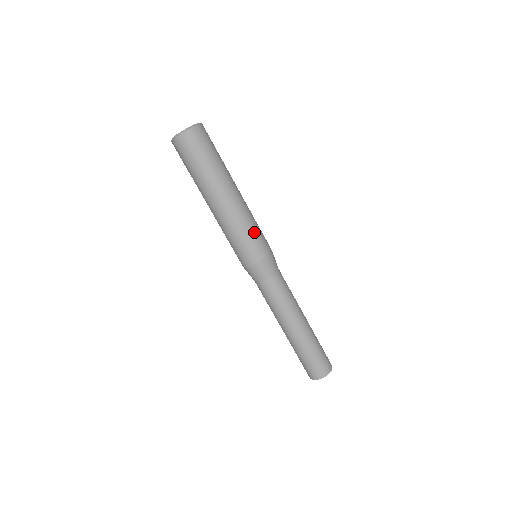
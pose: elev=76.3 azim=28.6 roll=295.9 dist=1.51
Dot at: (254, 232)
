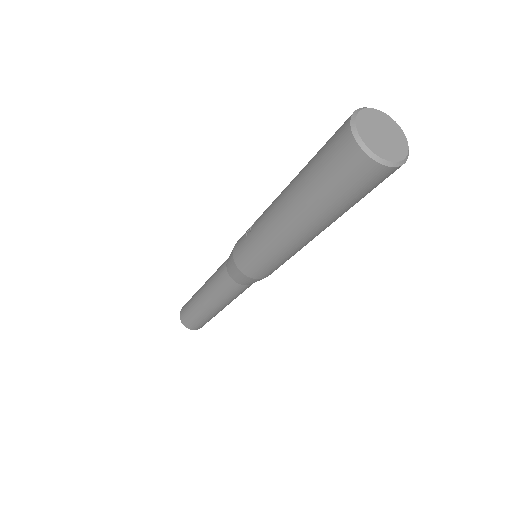
Dot at: occluded
